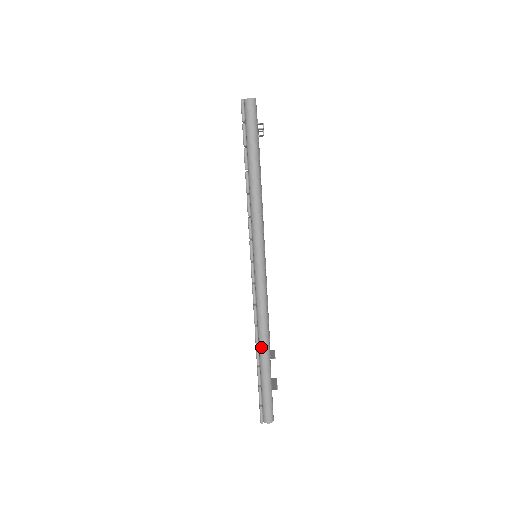
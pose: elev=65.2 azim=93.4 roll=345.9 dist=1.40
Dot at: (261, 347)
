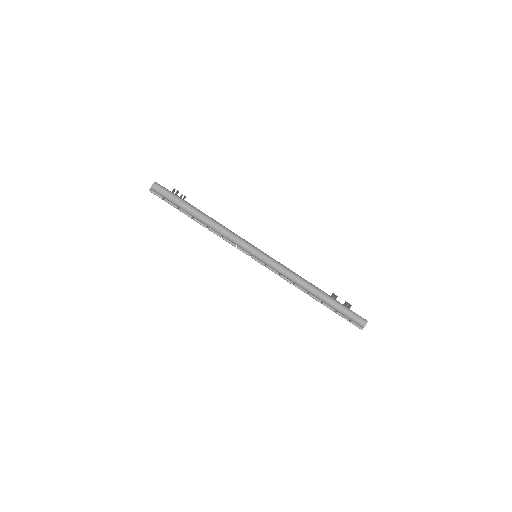
Dot at: (310, 292)
